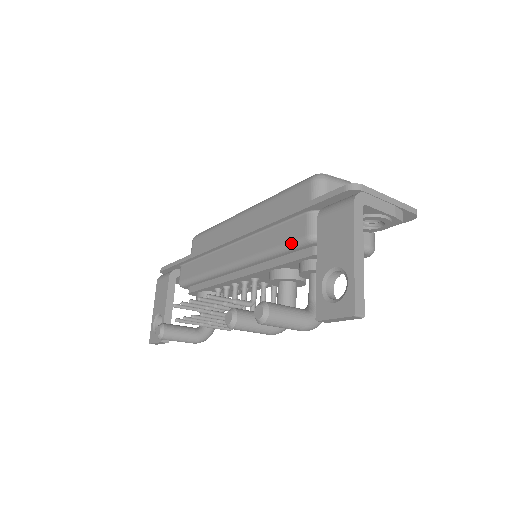
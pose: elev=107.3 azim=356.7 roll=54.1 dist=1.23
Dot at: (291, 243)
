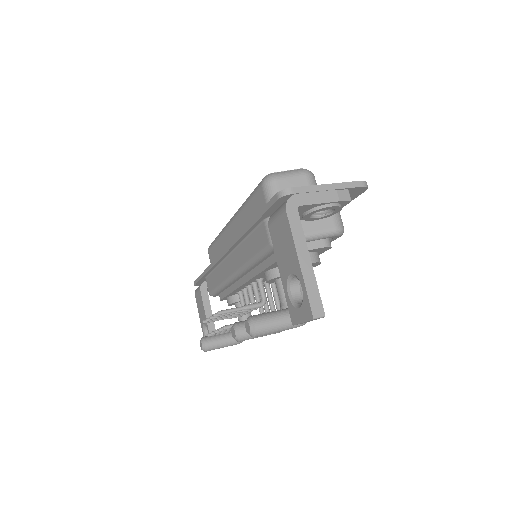
Dot at: (262, 251)
